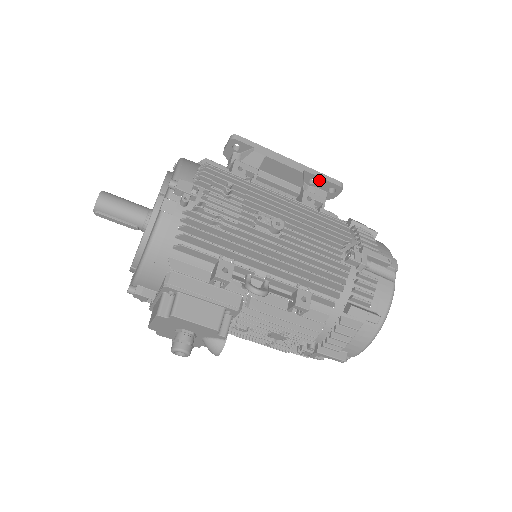
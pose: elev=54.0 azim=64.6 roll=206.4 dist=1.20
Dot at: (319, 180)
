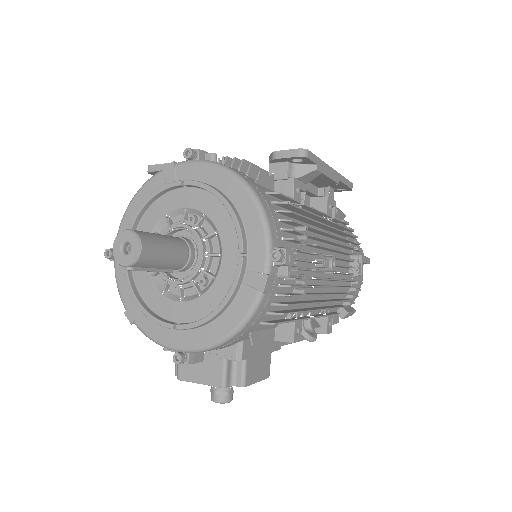
Dot at: (341, 185)
